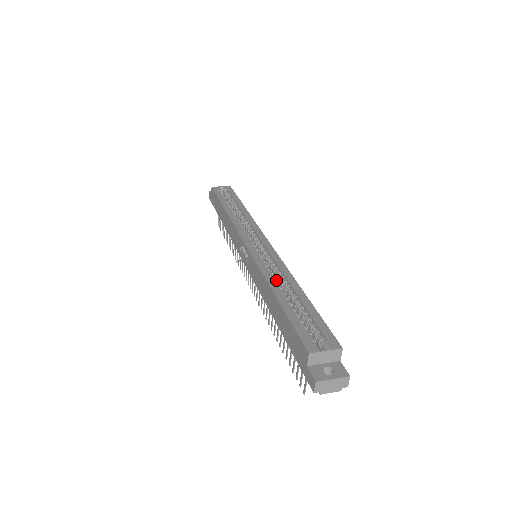
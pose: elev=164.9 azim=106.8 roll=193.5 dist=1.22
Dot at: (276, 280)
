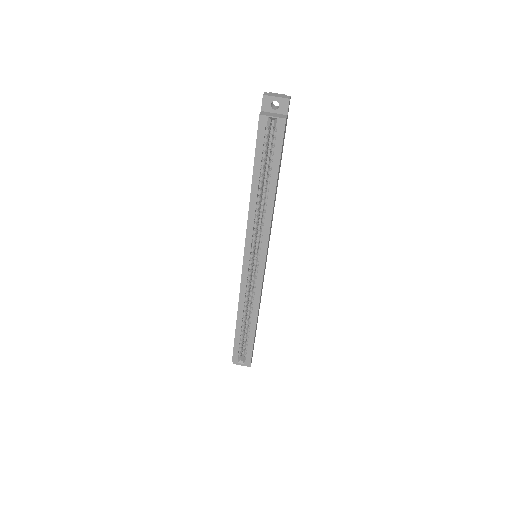
Dot at: (246, 308)
